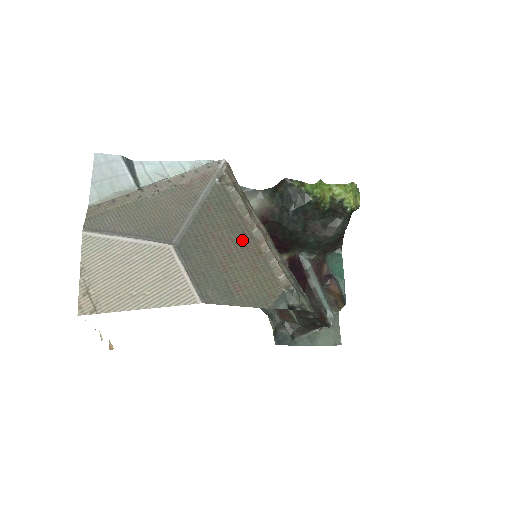
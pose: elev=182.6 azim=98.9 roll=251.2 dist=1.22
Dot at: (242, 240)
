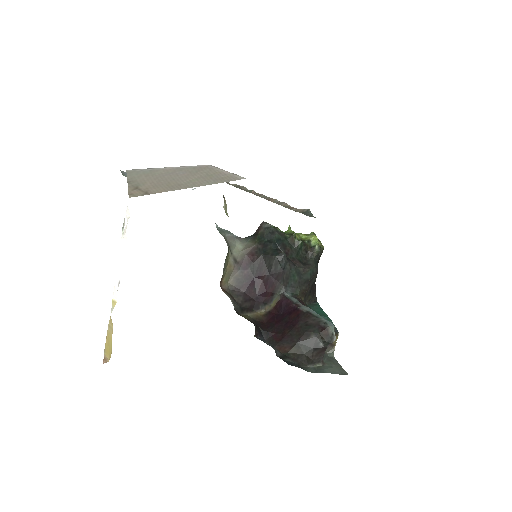
Dot at: occluded
